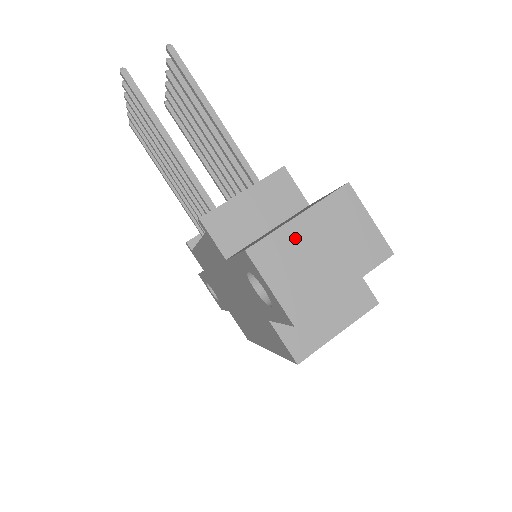
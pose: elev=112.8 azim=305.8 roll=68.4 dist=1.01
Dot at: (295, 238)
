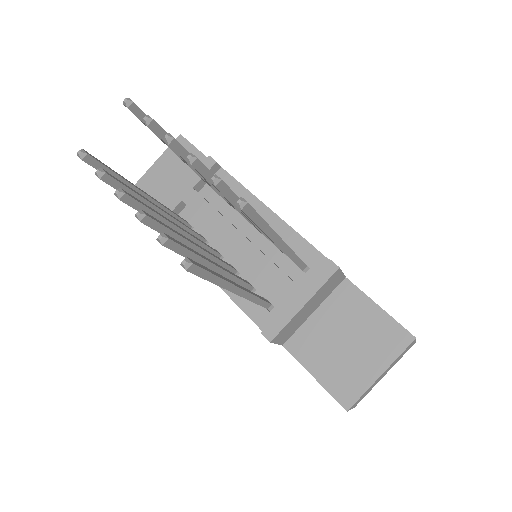
Dot at: occluded
